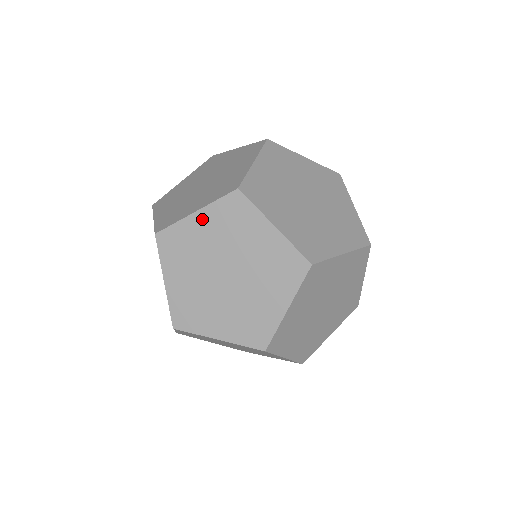
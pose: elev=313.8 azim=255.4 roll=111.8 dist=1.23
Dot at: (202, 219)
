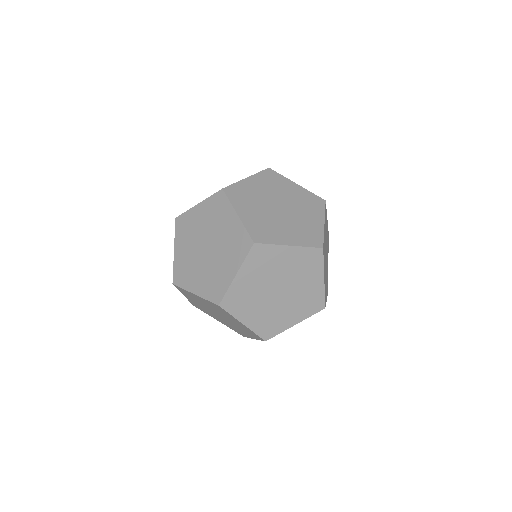
Dot at: occluded
